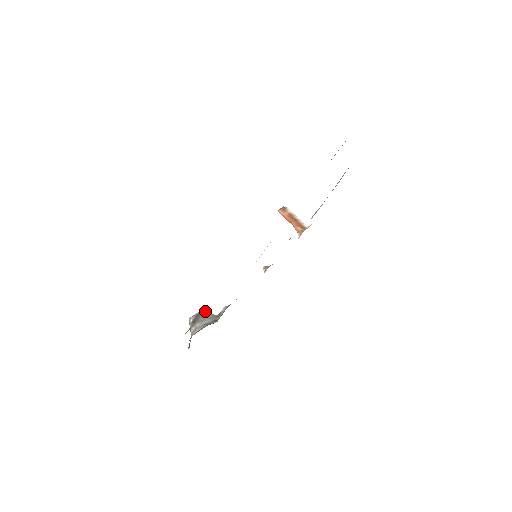
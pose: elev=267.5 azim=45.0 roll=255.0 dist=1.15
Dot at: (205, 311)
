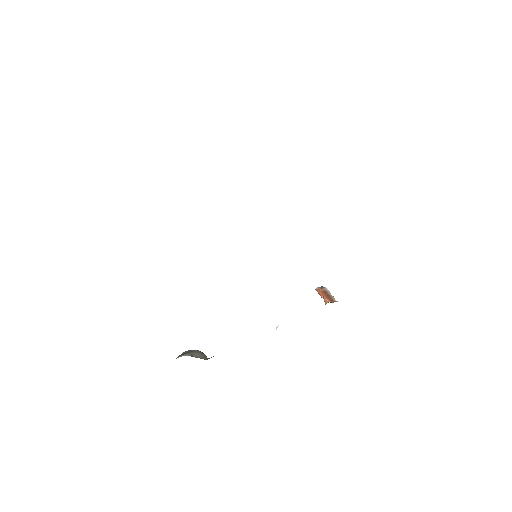
Dot at: (201, 352)
